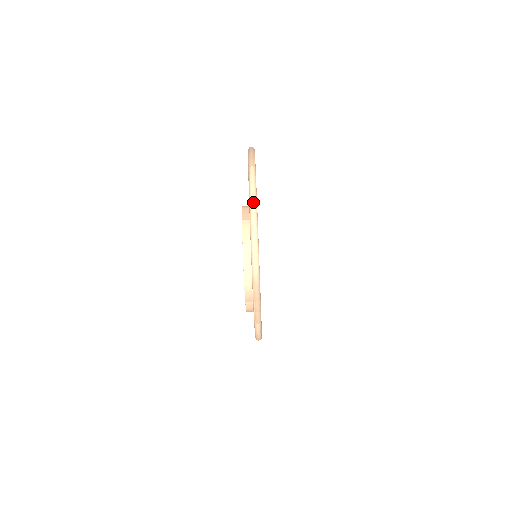
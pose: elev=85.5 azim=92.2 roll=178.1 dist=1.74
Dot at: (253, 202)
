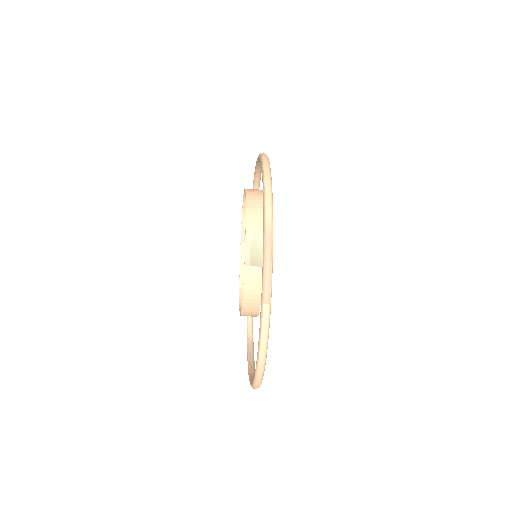
Dot at: (263, 355)
